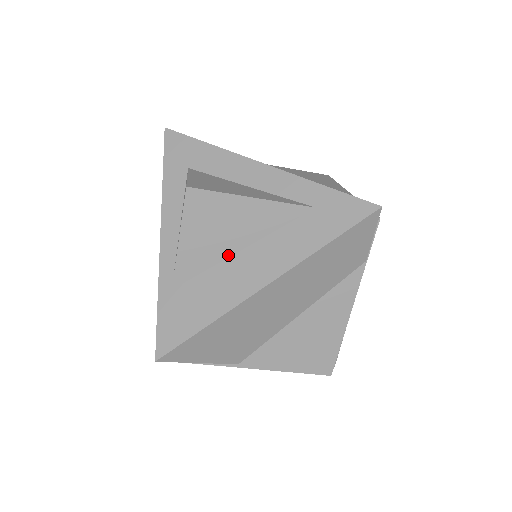
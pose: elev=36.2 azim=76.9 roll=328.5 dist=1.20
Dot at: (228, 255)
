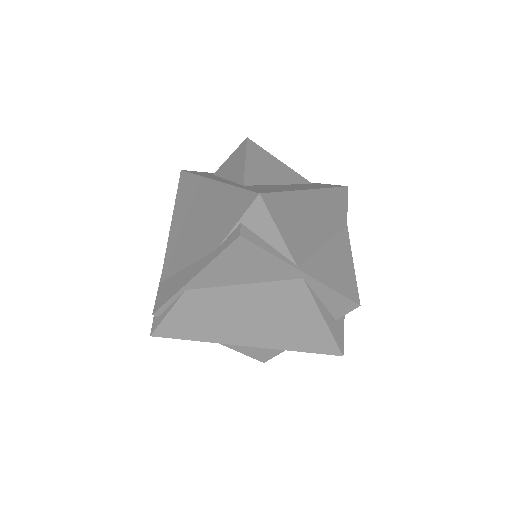
Dot at: (274, 184)
